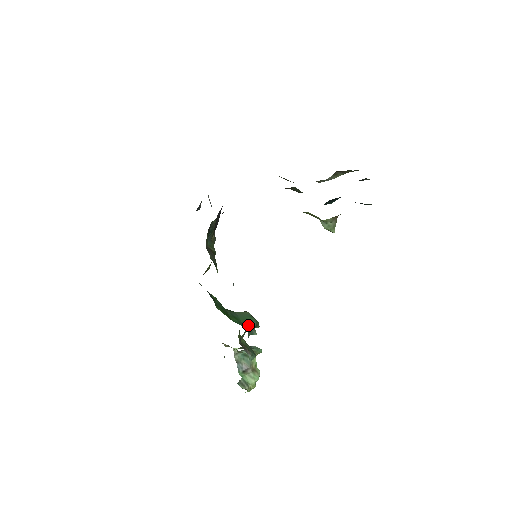
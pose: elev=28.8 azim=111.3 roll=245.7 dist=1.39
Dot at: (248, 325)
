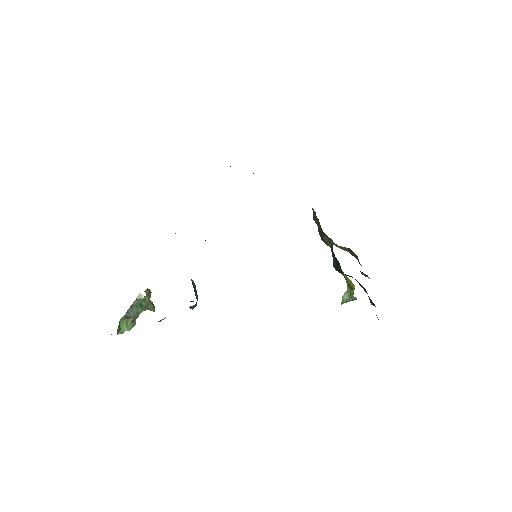
Dot at: occluded
